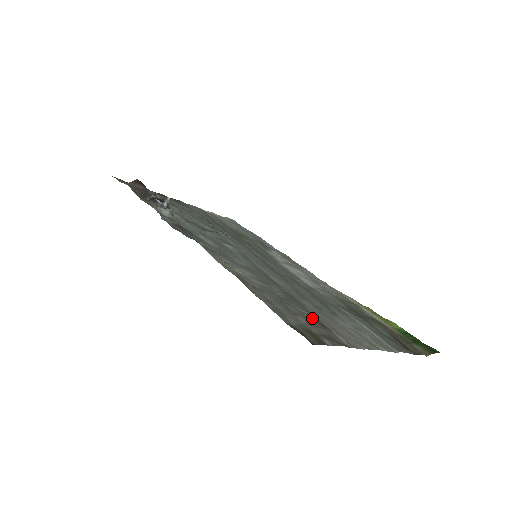
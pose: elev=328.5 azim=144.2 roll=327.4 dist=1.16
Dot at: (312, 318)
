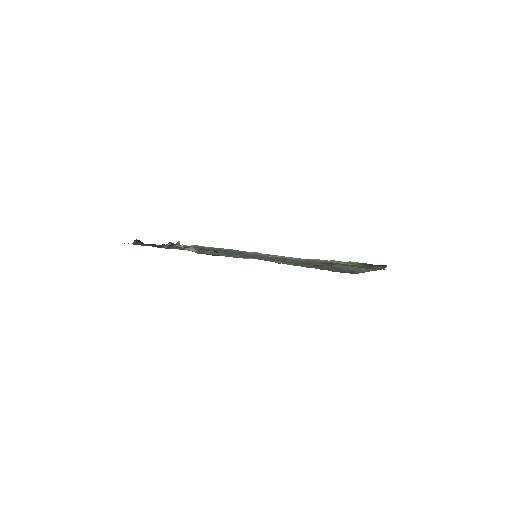
Dot at: (334, 268)
